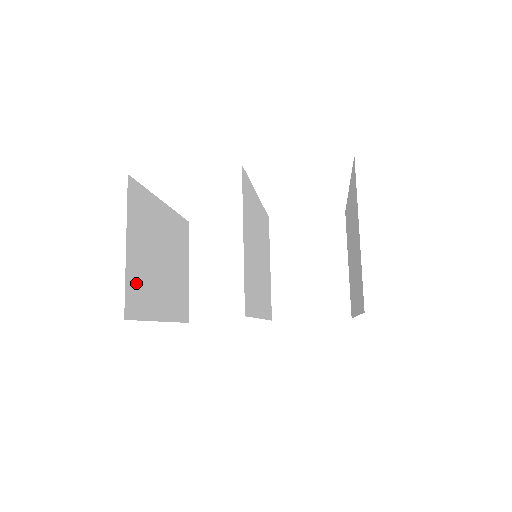
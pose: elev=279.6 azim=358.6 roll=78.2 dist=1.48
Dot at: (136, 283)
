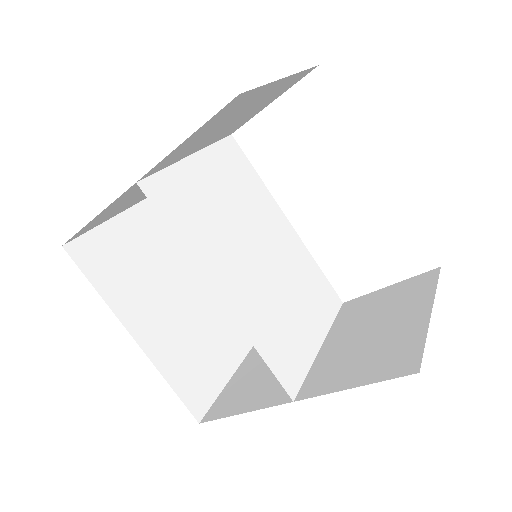
Dot at: (110, 251)
